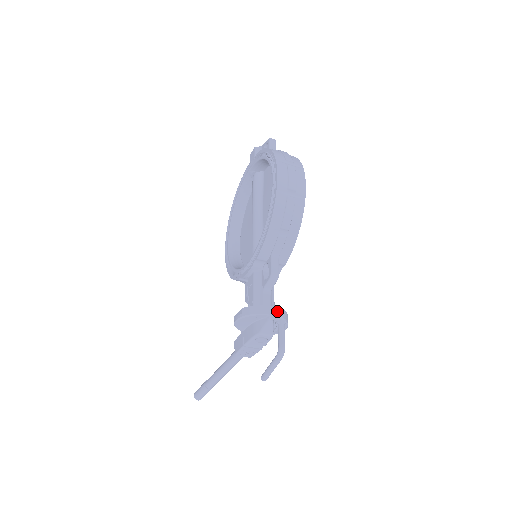
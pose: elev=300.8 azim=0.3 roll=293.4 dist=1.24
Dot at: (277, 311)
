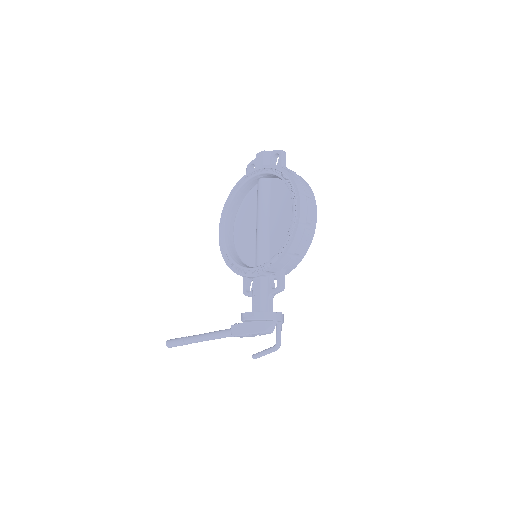
Dot at: (280, 316)
